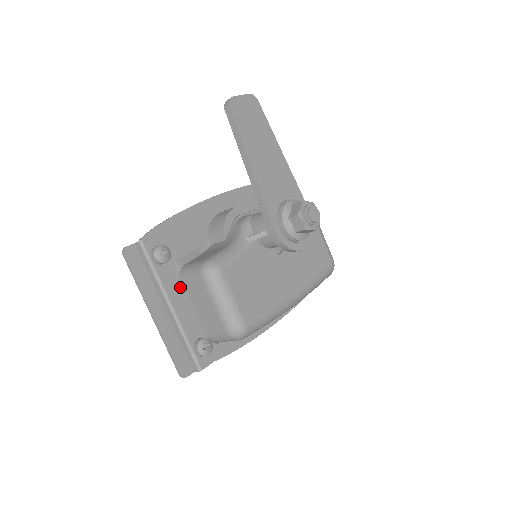
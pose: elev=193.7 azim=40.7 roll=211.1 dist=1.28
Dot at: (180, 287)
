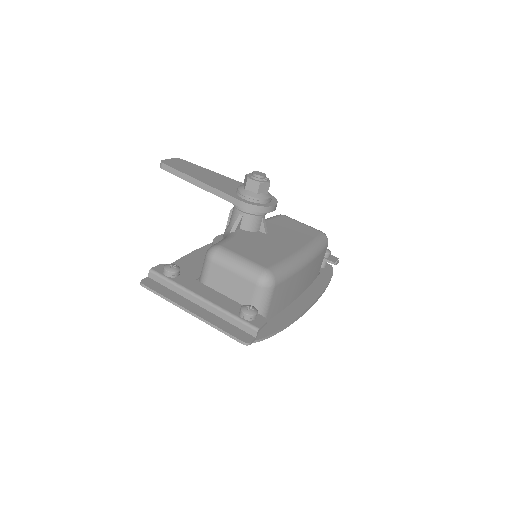
Dot at: (201, 286)
